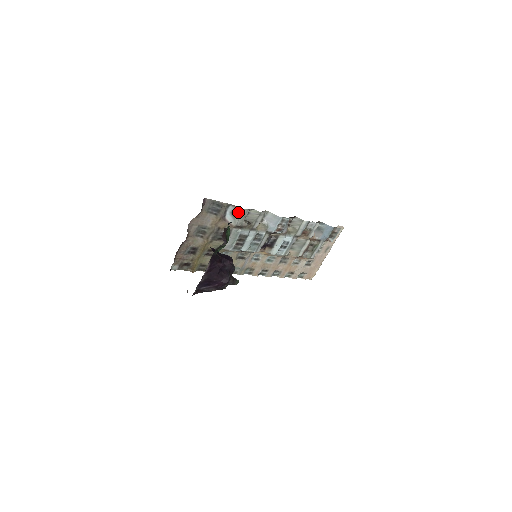
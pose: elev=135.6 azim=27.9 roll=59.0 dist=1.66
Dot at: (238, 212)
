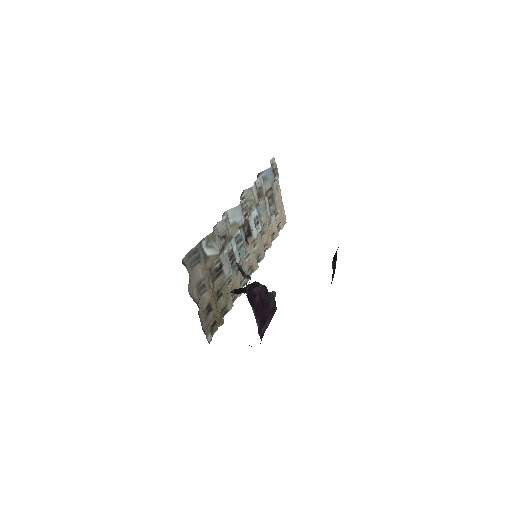
Dot at: (211, 239)
